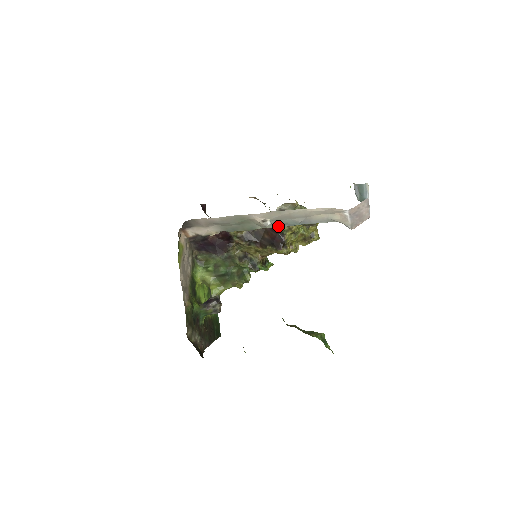
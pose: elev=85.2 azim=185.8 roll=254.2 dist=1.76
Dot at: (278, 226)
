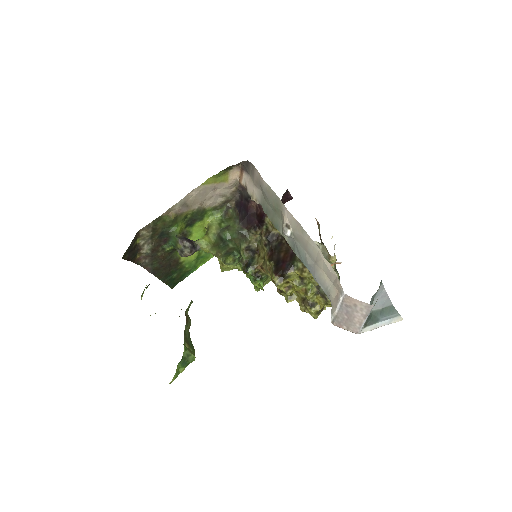
Dot at: (293, 248)
